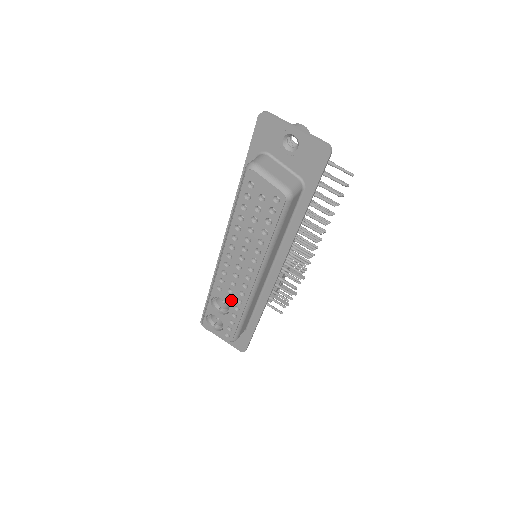
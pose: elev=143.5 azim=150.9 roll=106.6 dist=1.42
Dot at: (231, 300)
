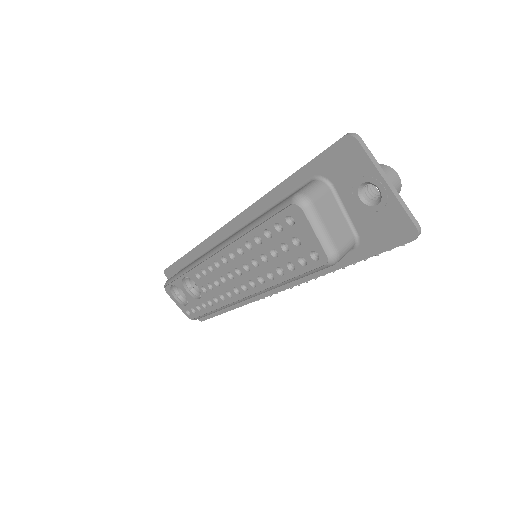
Dot at: (207, 293)
